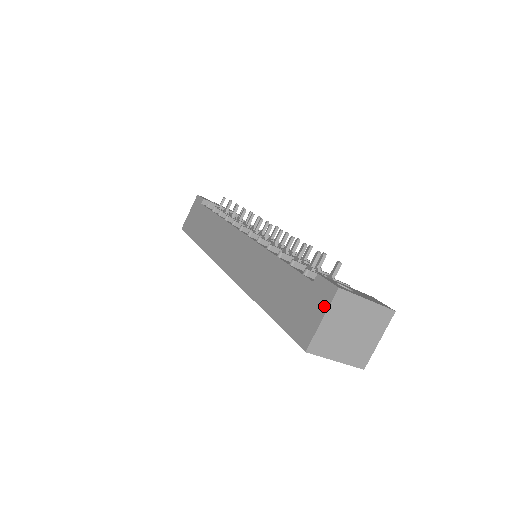
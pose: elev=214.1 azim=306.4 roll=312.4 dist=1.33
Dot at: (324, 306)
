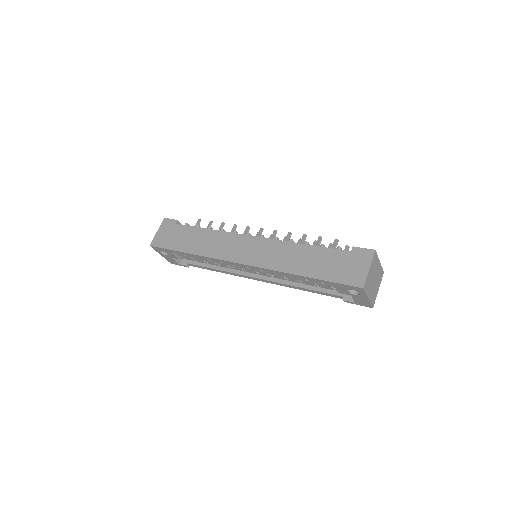
Dot at: (368, 261)
